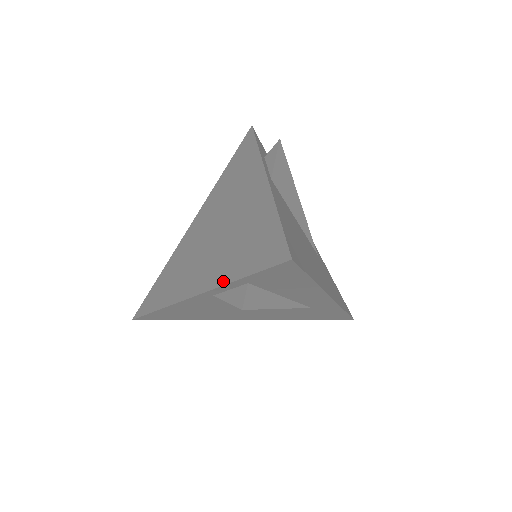
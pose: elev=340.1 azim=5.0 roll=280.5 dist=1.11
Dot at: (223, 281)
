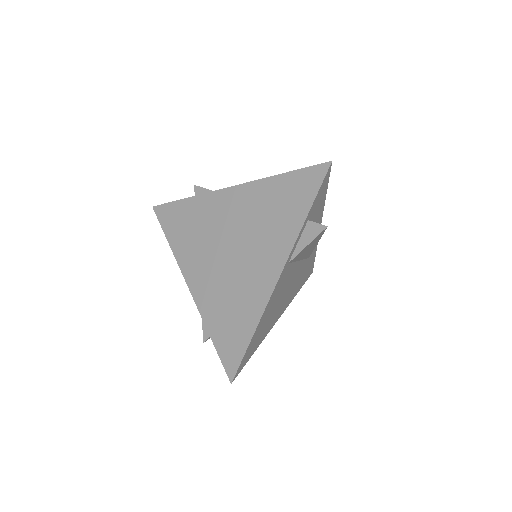
Dot at: (204, 316)
